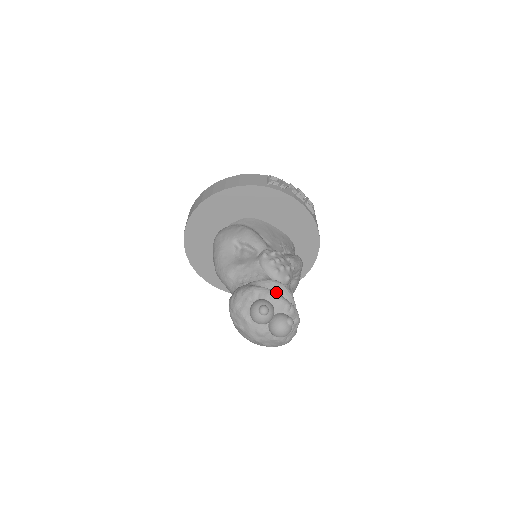
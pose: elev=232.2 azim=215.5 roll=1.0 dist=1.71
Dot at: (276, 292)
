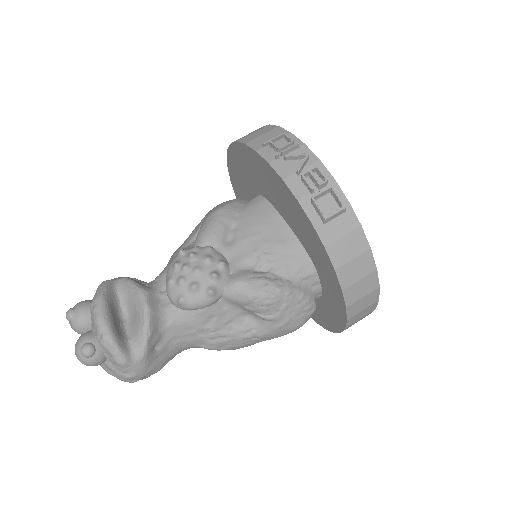
Dot at: (134, 307)
